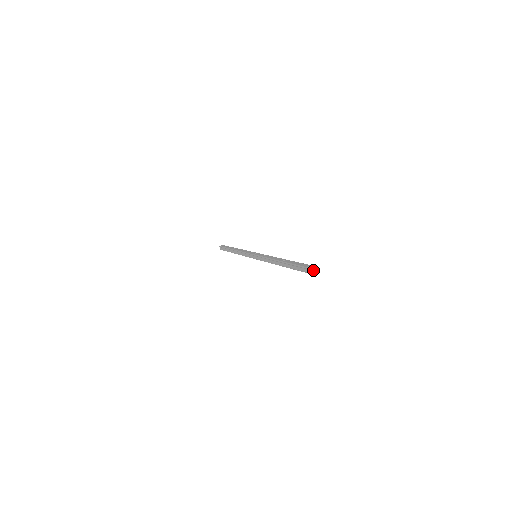
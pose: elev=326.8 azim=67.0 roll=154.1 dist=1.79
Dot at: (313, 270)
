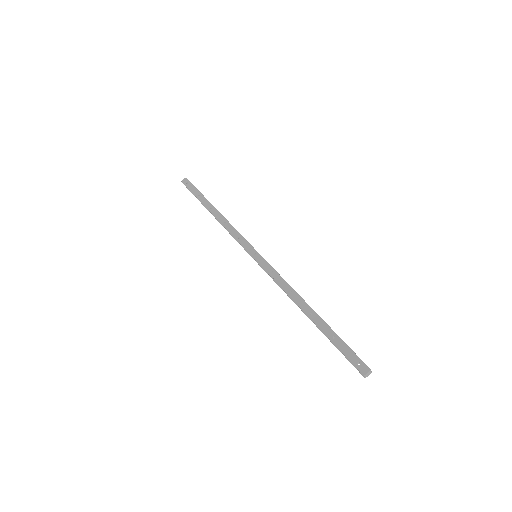
Dot at: (366, 375)
